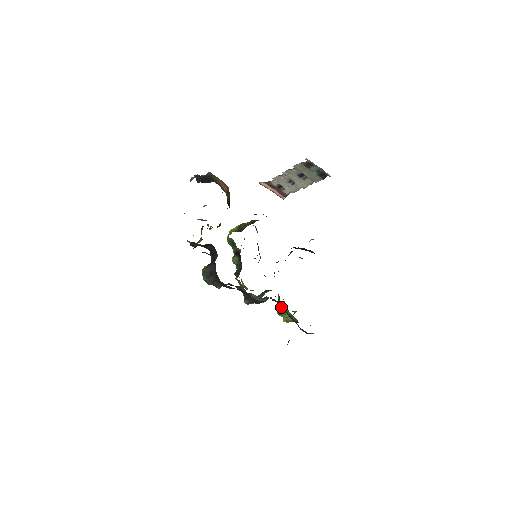
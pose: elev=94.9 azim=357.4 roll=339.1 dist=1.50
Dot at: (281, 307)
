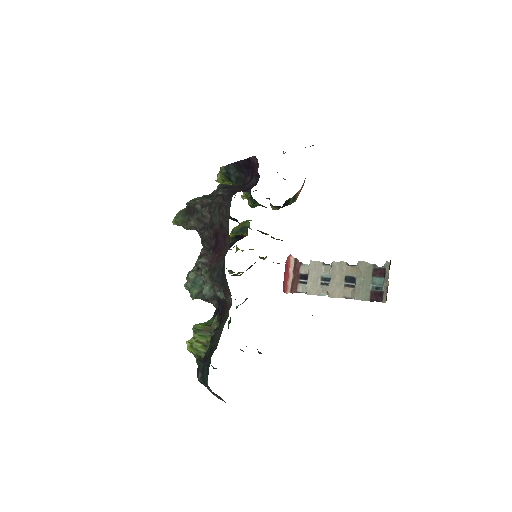
Dot at: (208, 325)
